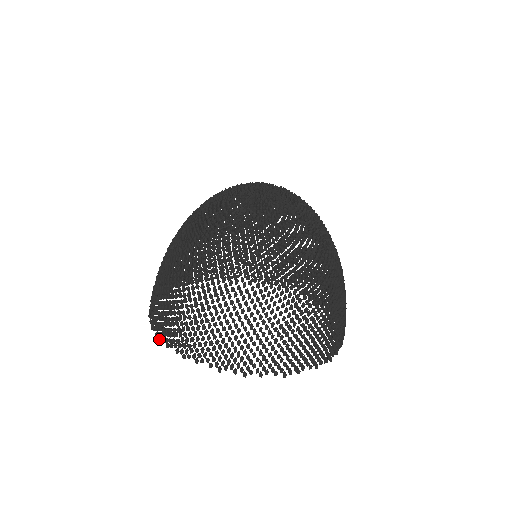
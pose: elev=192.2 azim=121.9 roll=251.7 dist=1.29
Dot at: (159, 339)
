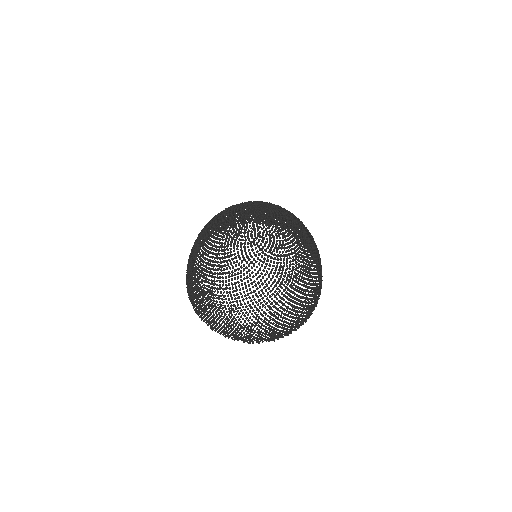
Dot at: (187, 292)
